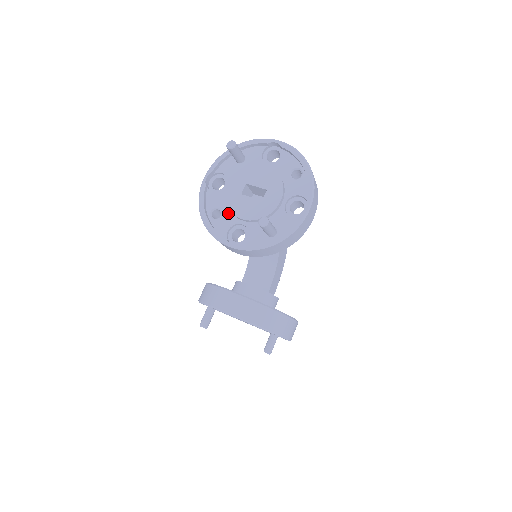
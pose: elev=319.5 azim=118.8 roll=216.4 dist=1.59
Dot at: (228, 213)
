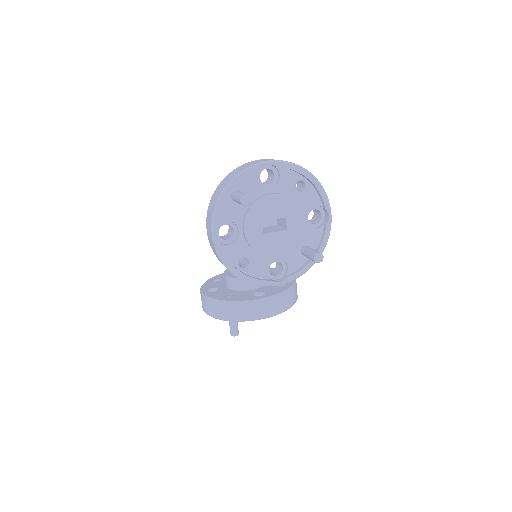
Dot at: (257, 256)
